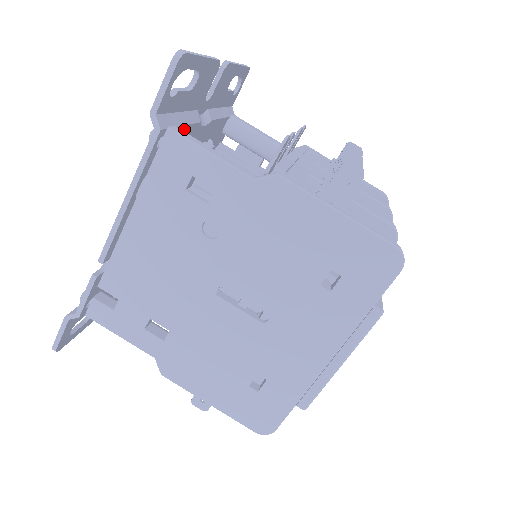
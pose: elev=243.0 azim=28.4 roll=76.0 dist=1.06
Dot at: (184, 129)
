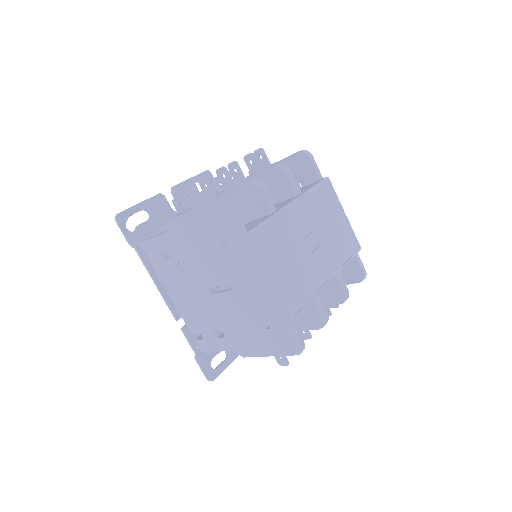
Dot at: occluded
